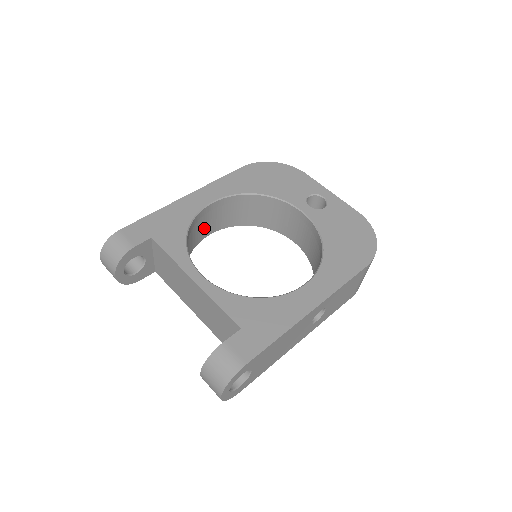
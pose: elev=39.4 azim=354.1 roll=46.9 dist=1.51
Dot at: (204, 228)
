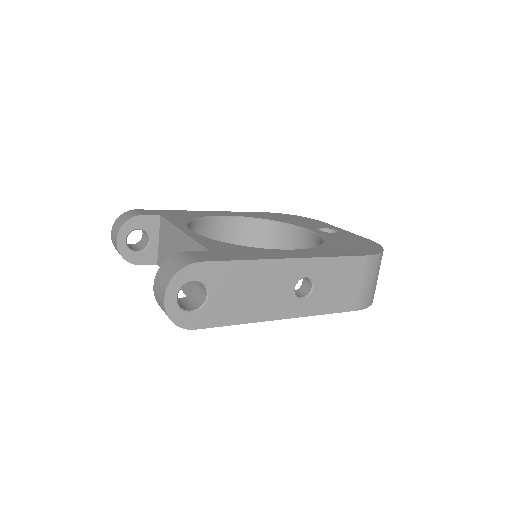
Dot at: occluded
